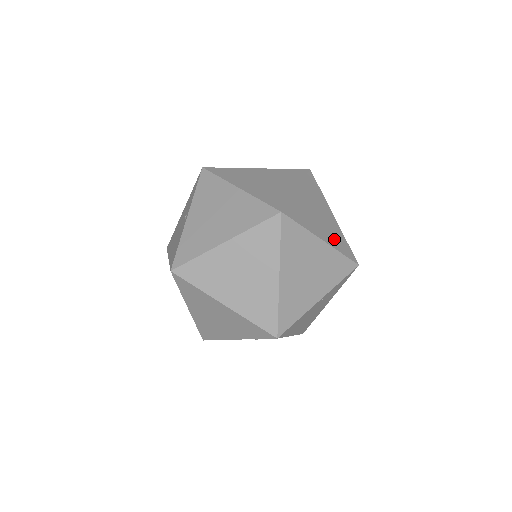
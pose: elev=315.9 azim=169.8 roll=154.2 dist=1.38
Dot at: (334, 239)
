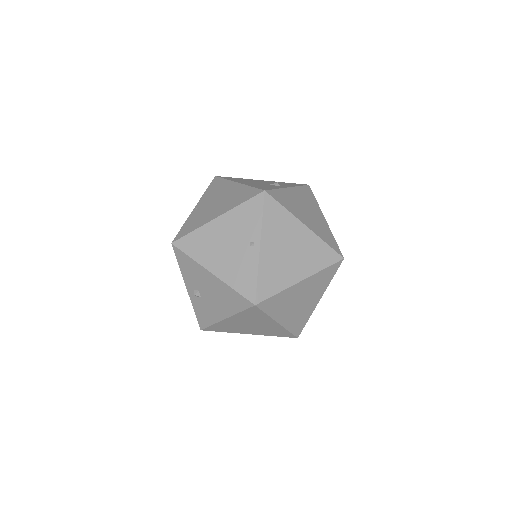
Dot at: occluded
